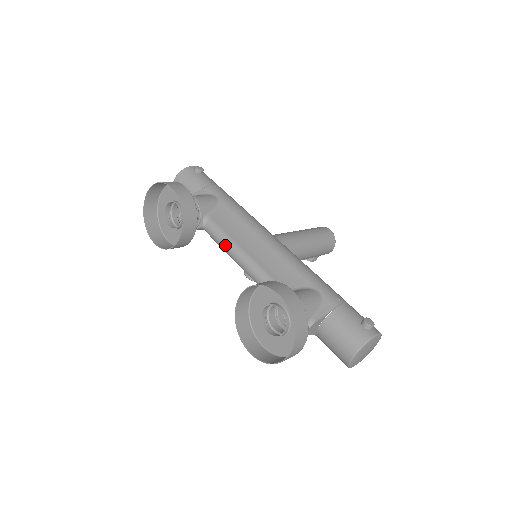
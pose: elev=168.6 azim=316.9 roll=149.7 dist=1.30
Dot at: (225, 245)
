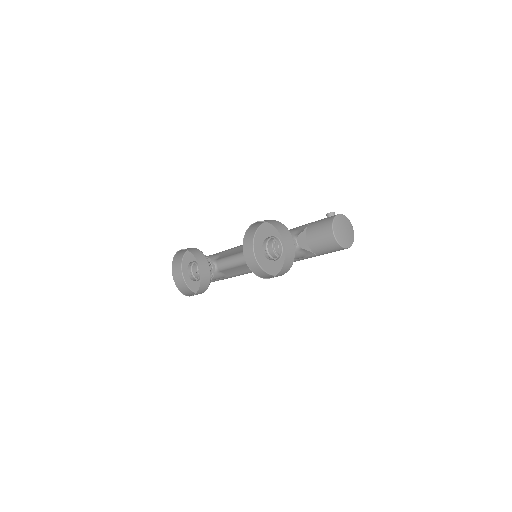
Dot at: (232, 261)
